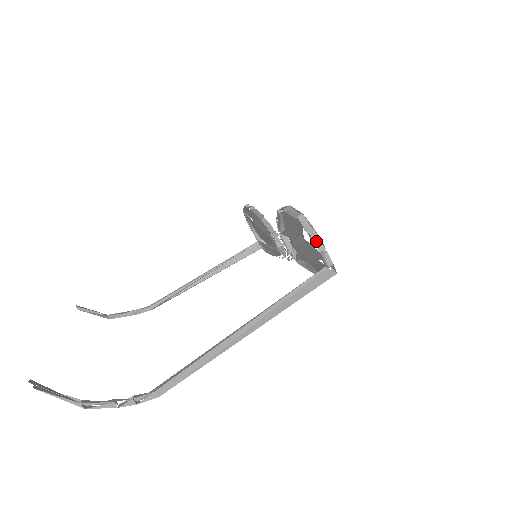
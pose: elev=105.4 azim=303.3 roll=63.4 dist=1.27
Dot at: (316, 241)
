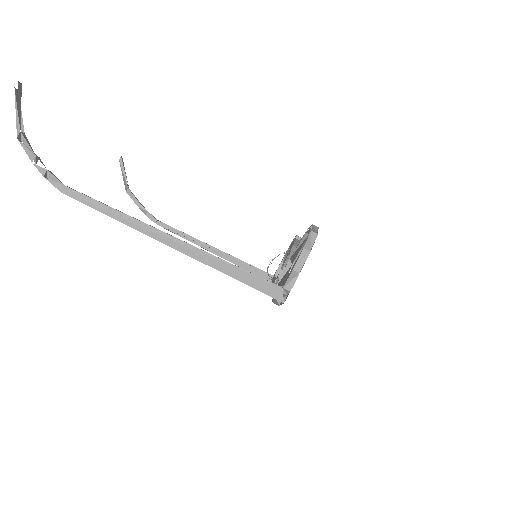
Dot at: (301, 259)
